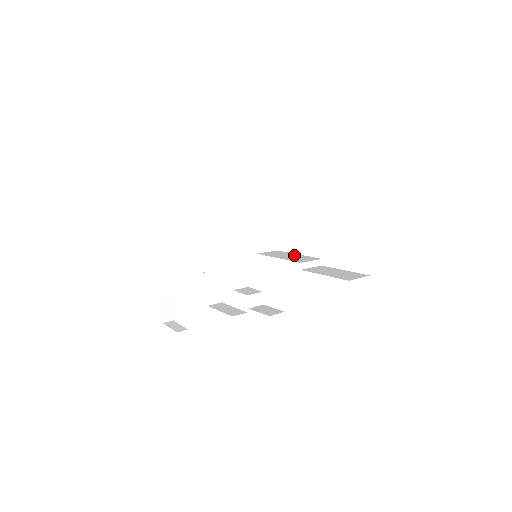
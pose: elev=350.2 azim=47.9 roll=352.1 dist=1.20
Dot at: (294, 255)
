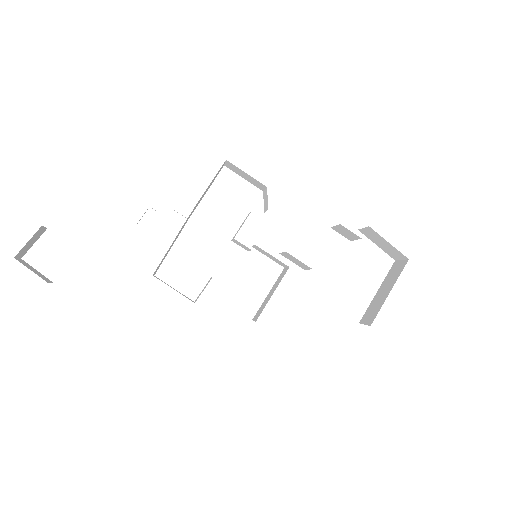
Dot at: occluded
